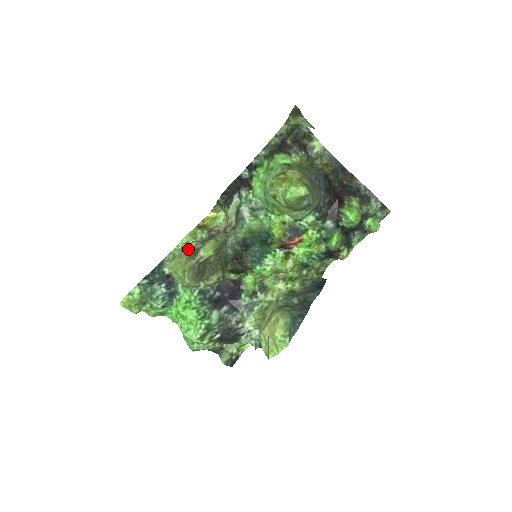
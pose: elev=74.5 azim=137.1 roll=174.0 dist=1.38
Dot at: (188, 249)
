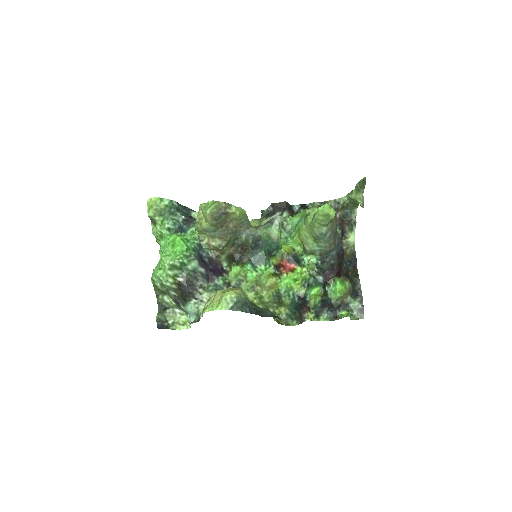
Dot at: occluded
